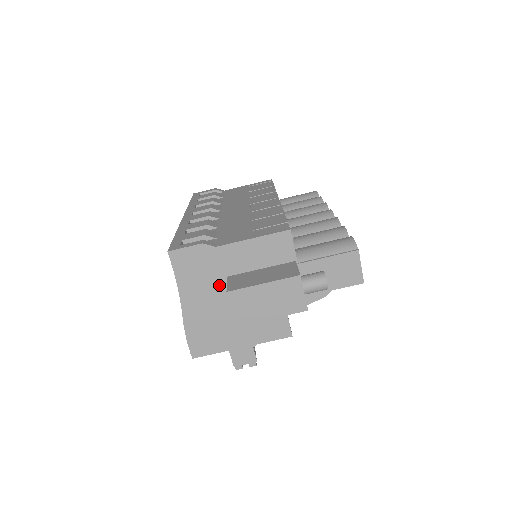
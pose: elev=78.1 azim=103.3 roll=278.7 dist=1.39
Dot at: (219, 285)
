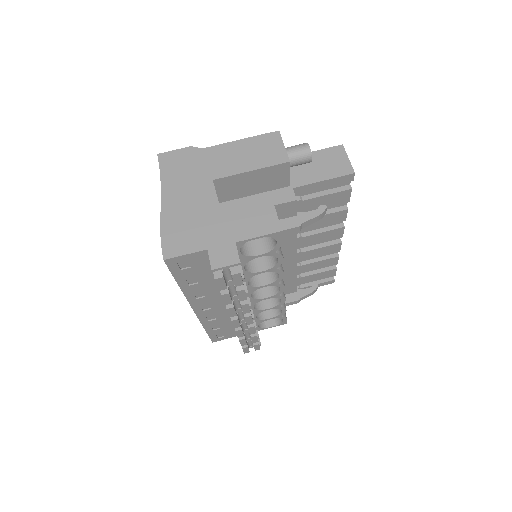
Dot at: (203, 181)
